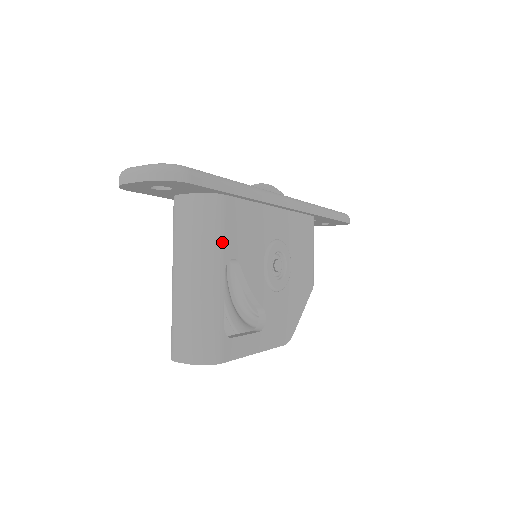
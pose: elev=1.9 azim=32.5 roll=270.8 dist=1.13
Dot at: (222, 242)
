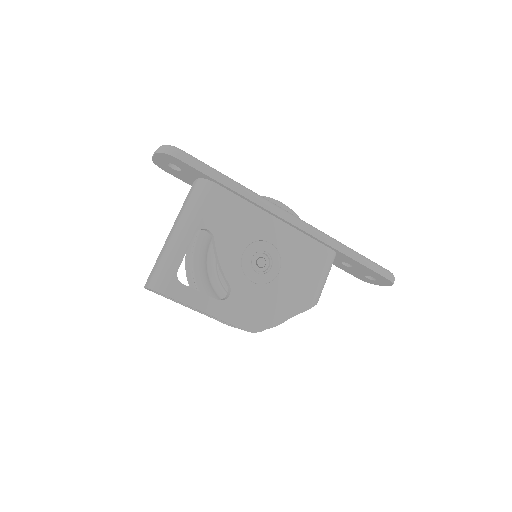
Dot at: (201, 213)
